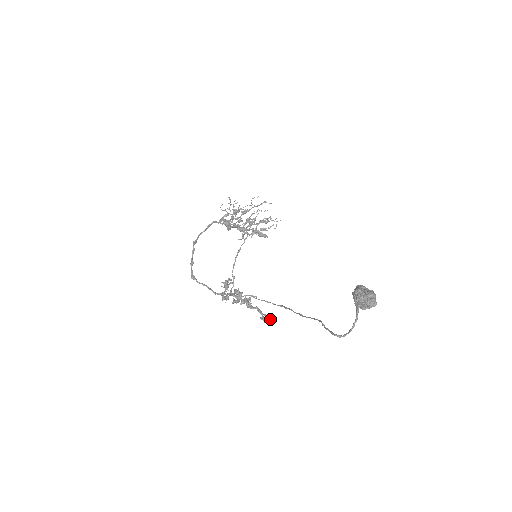
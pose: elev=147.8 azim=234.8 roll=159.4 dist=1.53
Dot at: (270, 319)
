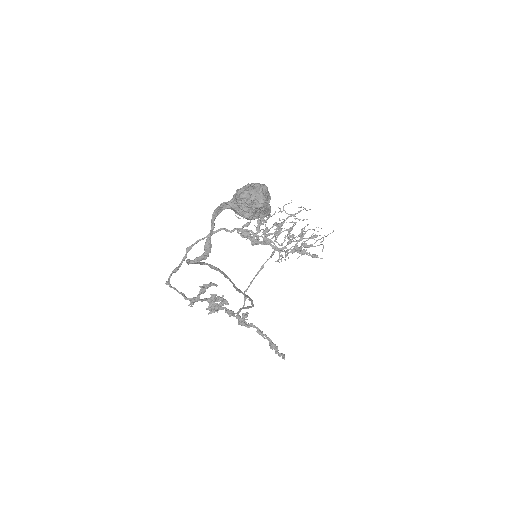
Dot at: occluded
